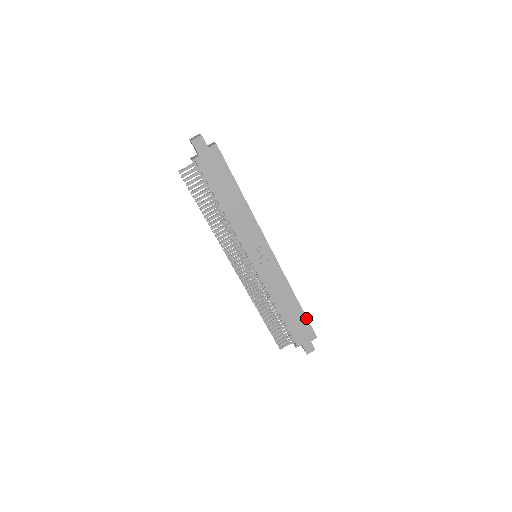
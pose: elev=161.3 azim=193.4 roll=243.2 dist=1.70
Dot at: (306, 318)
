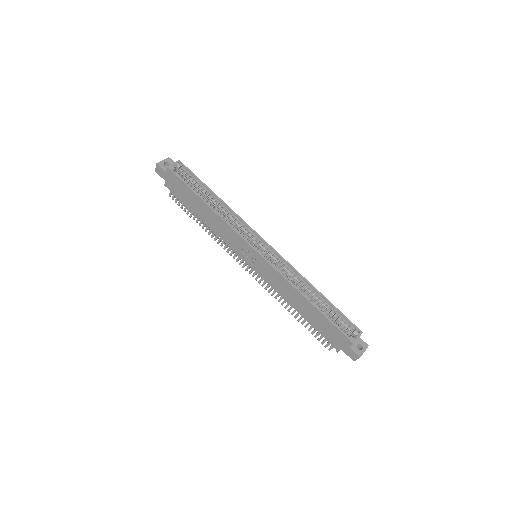
Dot at: (329, 321)
